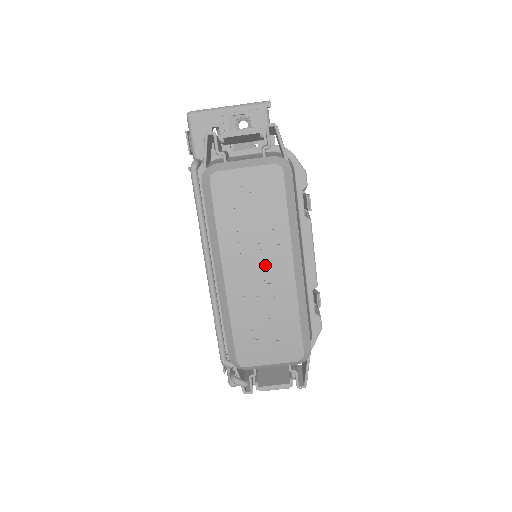
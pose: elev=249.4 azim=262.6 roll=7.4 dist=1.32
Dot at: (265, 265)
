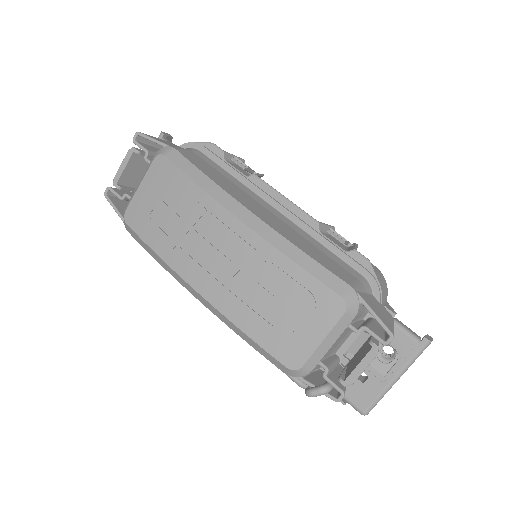
Dot at: (216, 244)
